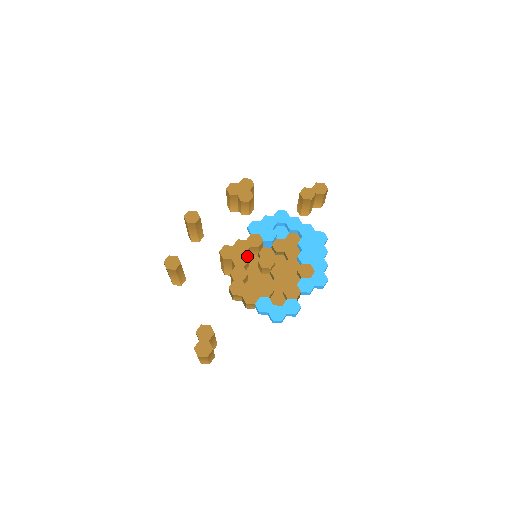
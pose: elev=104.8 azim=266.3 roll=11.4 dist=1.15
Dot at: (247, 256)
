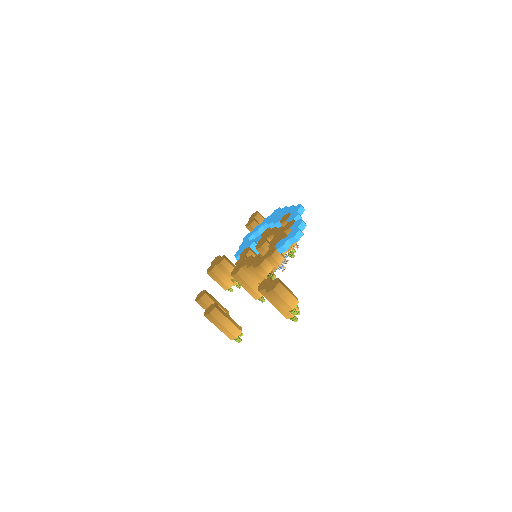
Dot at: occluded
